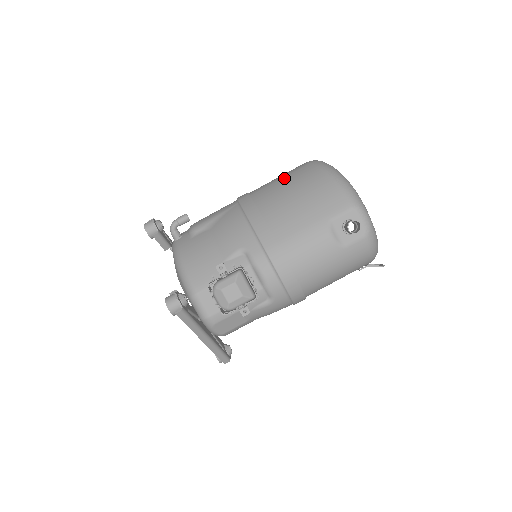
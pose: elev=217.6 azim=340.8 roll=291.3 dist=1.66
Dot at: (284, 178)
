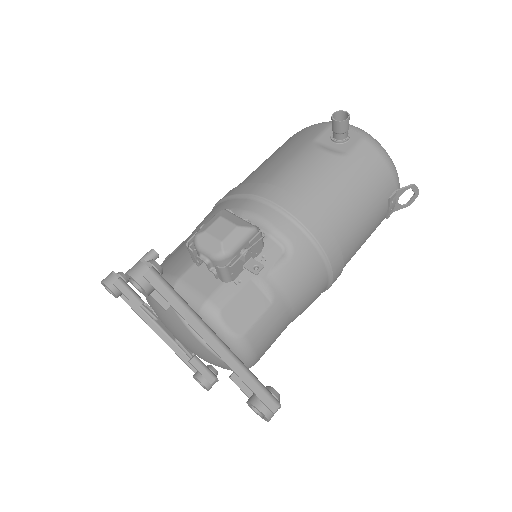
Dot at: occluded
